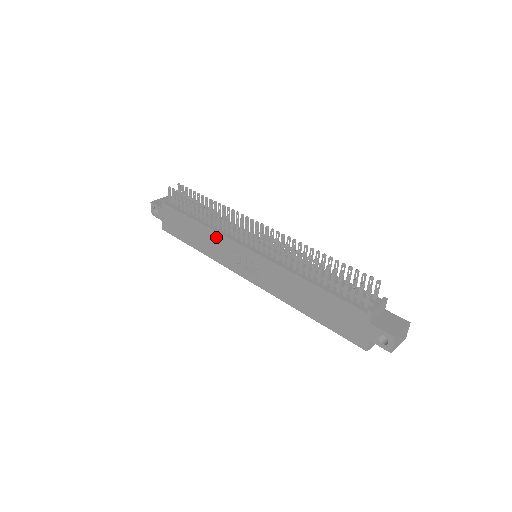
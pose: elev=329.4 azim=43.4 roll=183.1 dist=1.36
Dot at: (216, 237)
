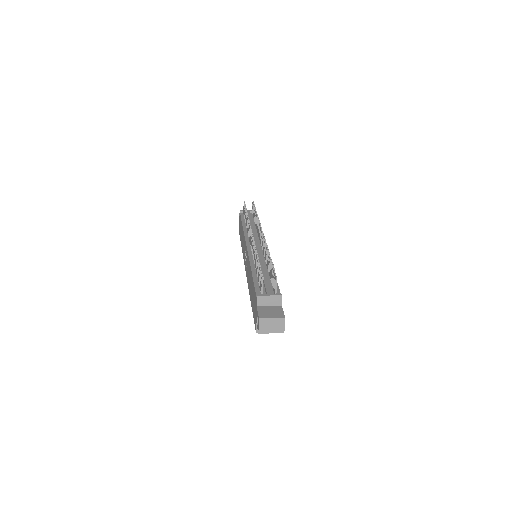
Dot at: occluded
